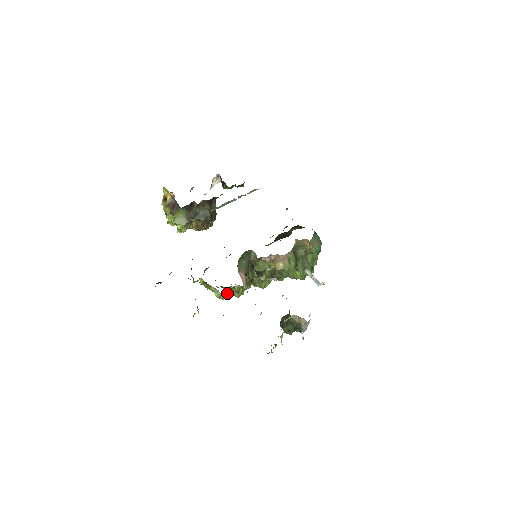
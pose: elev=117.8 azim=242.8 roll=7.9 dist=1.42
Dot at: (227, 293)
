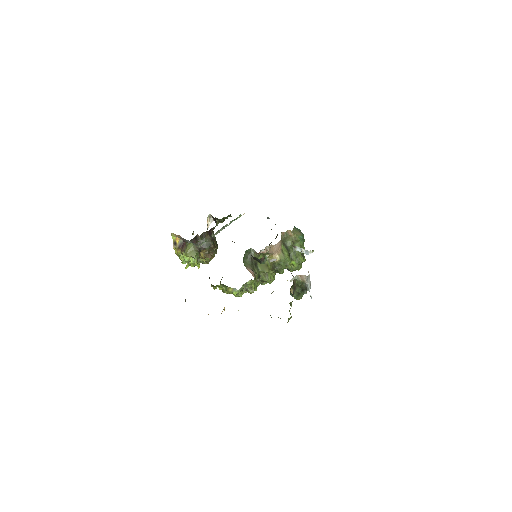
Dot at: (243, 292)
